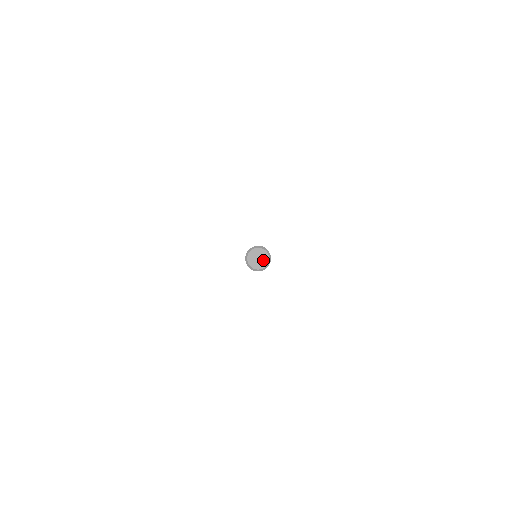
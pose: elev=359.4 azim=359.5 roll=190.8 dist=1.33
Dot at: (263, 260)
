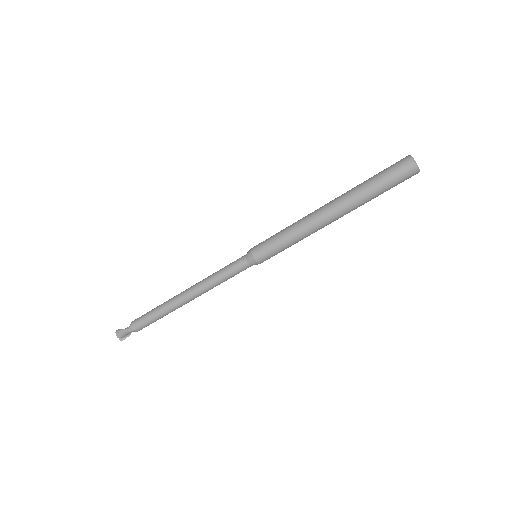
Dot at: (417, 166)
